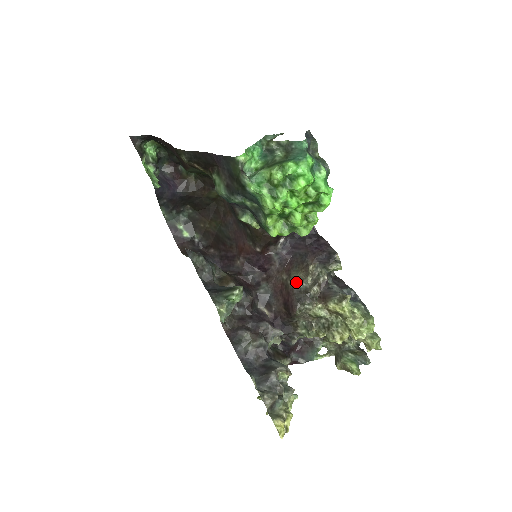
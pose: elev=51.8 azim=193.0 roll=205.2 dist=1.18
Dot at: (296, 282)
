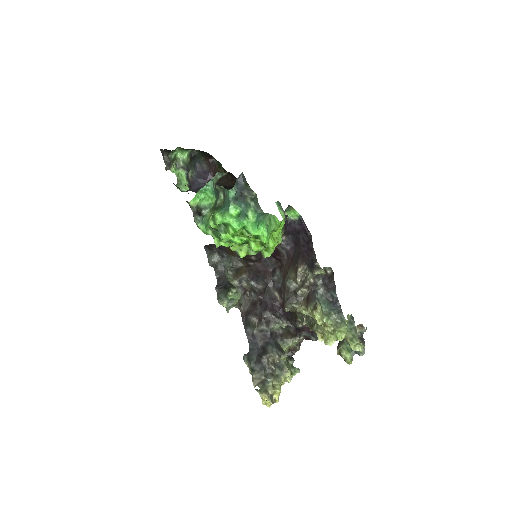
Dot at: (288, 282)
